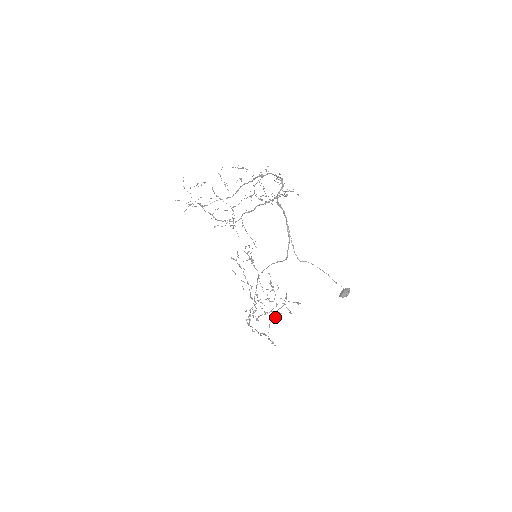
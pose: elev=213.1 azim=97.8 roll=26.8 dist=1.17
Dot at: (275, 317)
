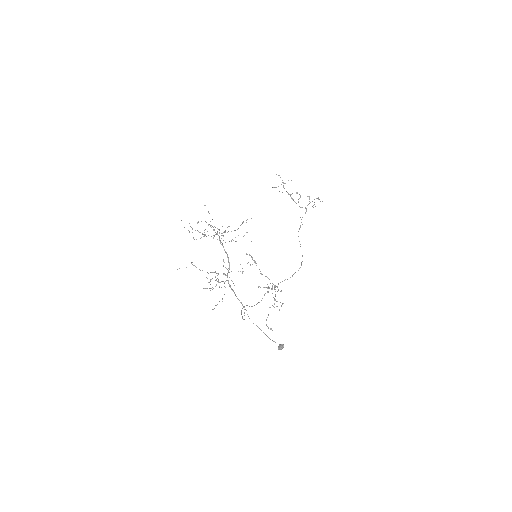
Dot at: occluded
